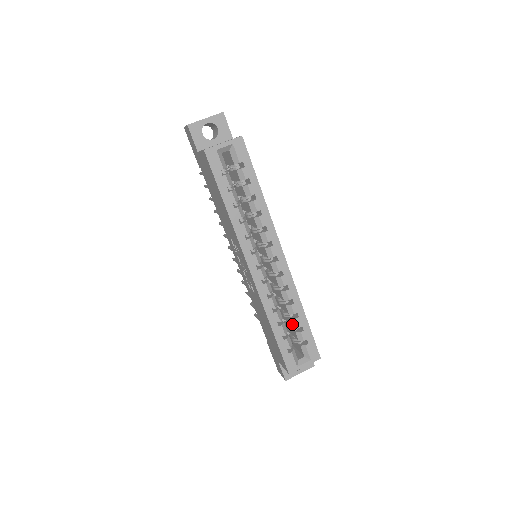
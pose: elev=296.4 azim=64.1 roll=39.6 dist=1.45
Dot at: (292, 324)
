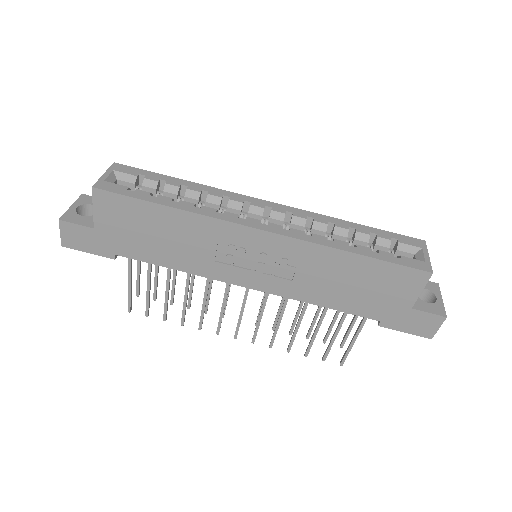
Dot at: (362, 242)
